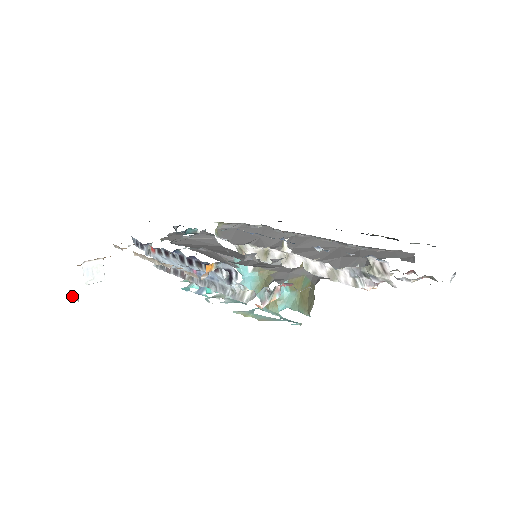
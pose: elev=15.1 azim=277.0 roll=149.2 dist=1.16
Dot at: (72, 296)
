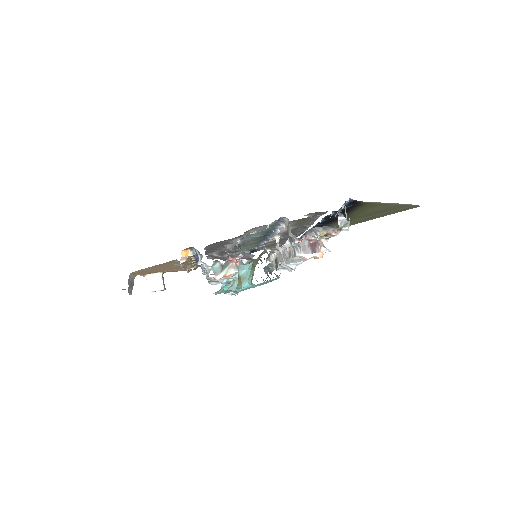
Dot at: occluded
